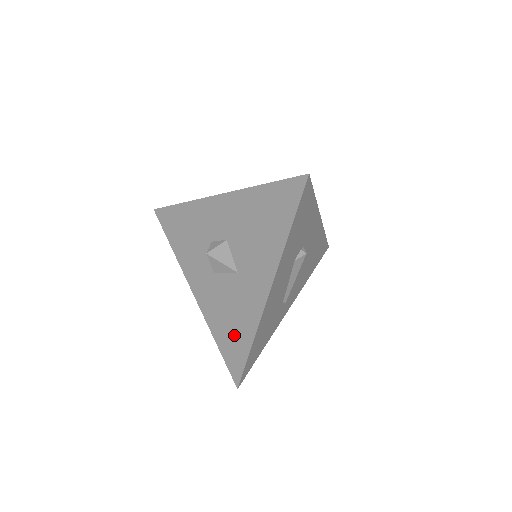
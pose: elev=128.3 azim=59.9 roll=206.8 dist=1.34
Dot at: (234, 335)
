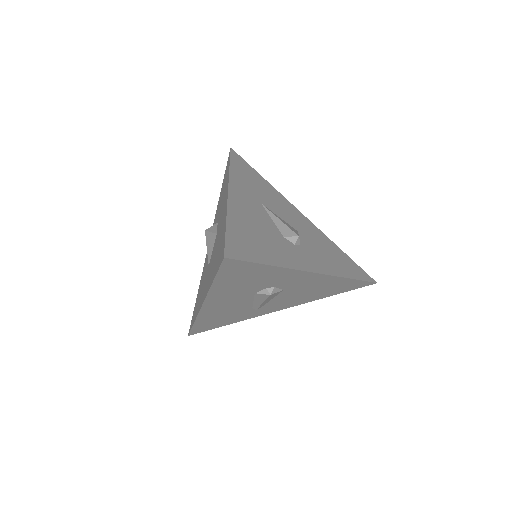
Dot at: (197, 303)
